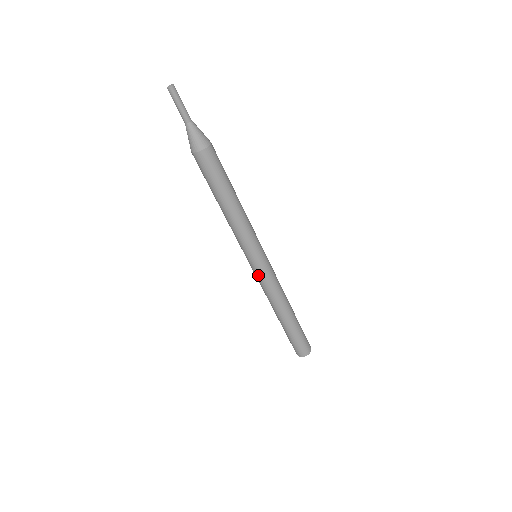
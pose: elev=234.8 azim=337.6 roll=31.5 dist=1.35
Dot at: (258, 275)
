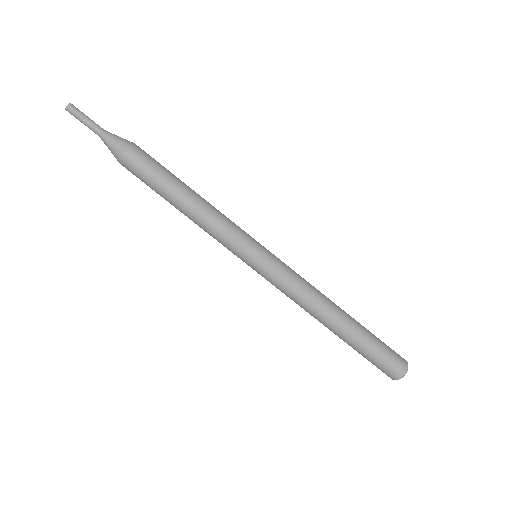
Dot at: (266, 279)
